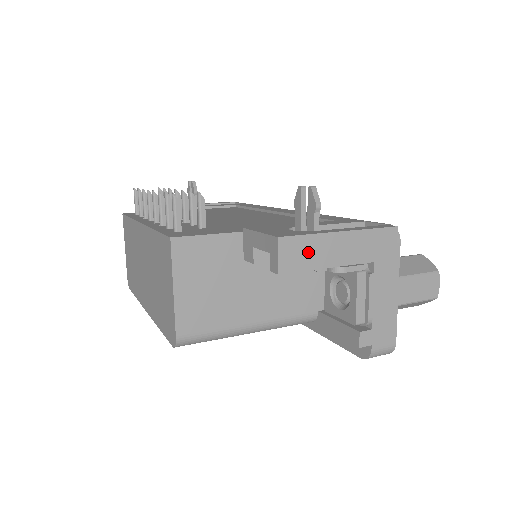
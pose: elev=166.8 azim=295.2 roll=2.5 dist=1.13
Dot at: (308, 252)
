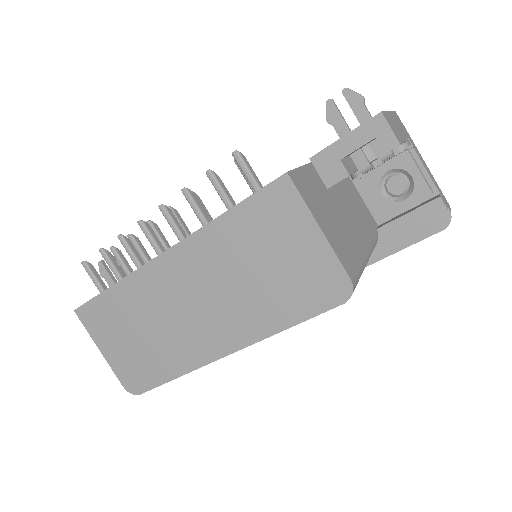
Dot at: (394, 127)
